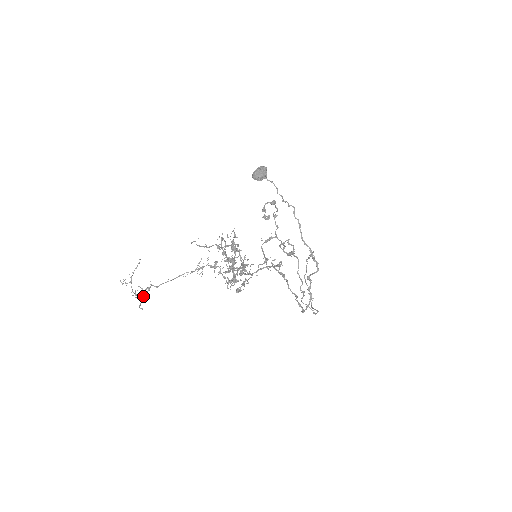
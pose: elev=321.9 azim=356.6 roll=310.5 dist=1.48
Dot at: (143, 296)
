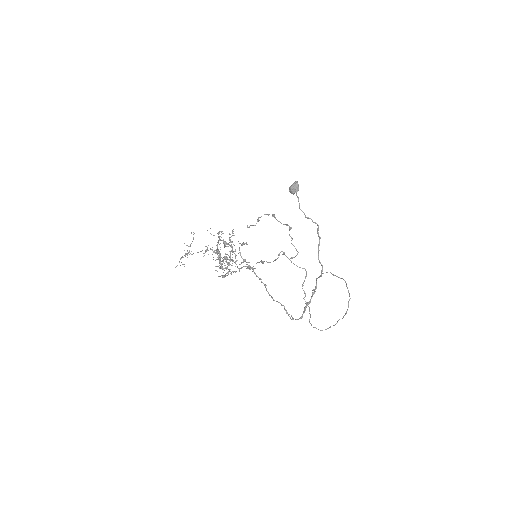
Dot at: (182, 257)
